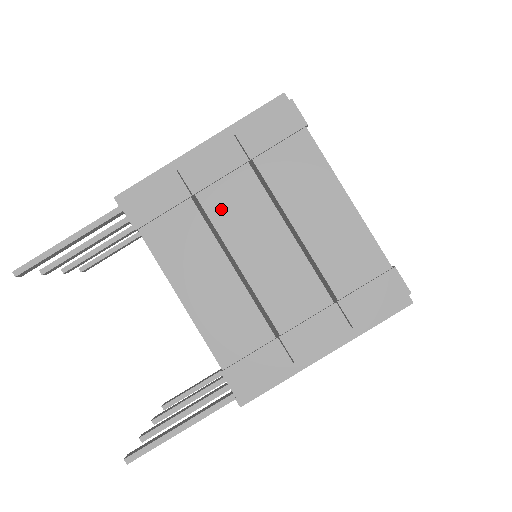
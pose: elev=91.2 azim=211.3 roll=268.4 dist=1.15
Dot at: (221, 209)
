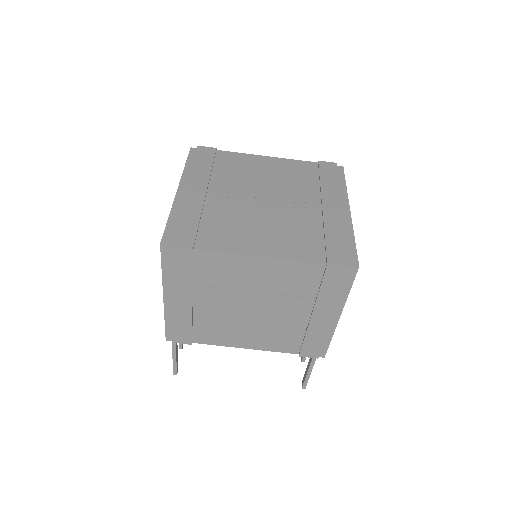
Dot at: (211, 311)
